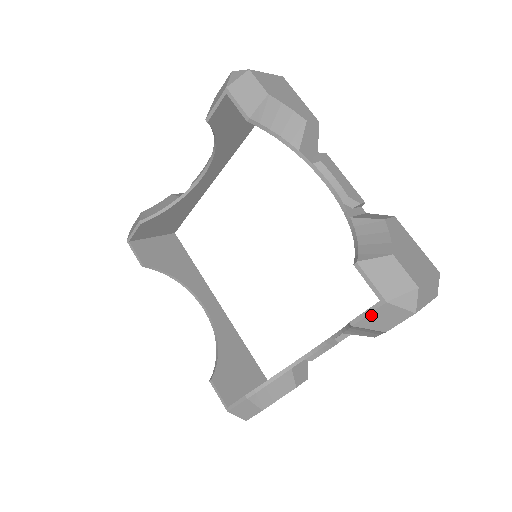
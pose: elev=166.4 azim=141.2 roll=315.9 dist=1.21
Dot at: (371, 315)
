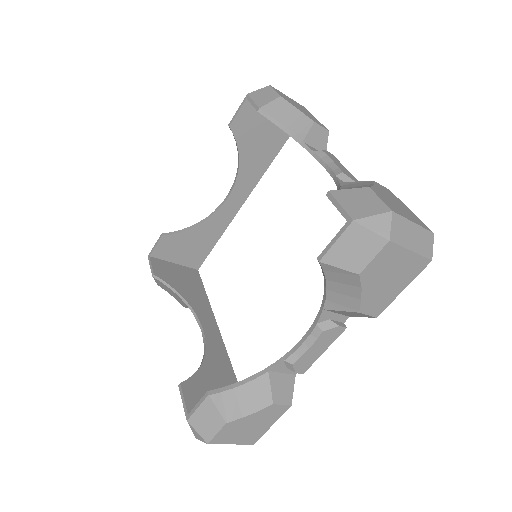
Dot at: (339, 243)
